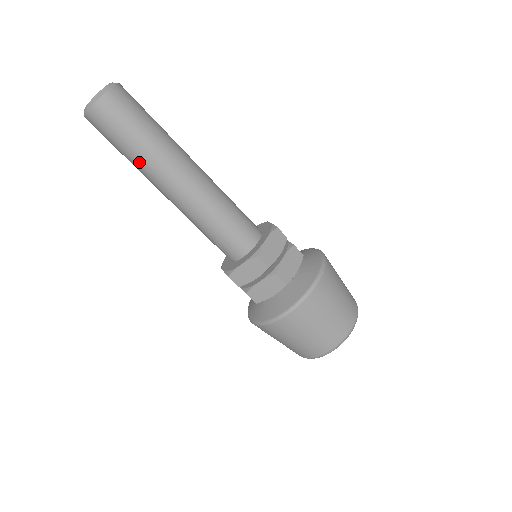
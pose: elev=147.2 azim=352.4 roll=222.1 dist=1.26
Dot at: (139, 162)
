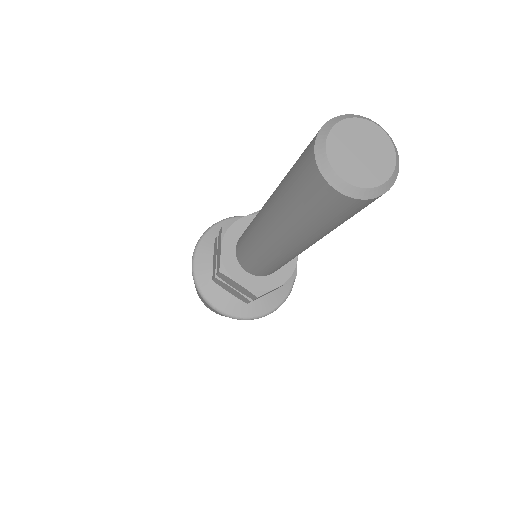
Dot at: (321, 234)
